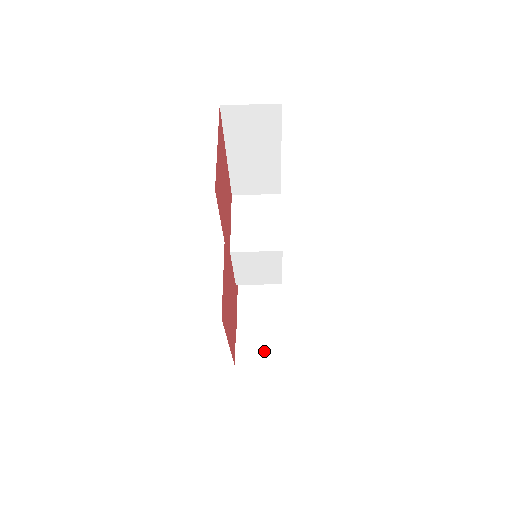
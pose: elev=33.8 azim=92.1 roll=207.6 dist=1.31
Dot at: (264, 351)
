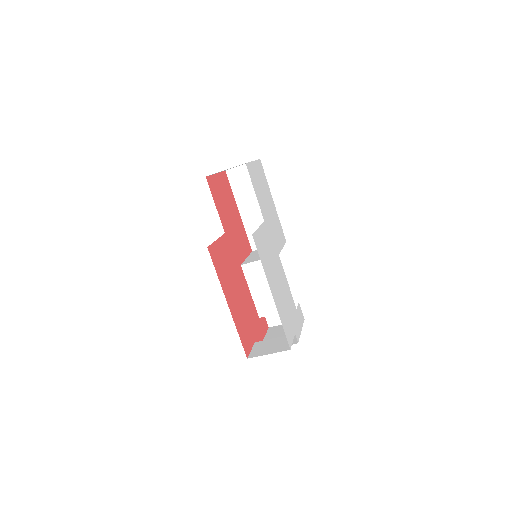
Dot at: (275, 347)
